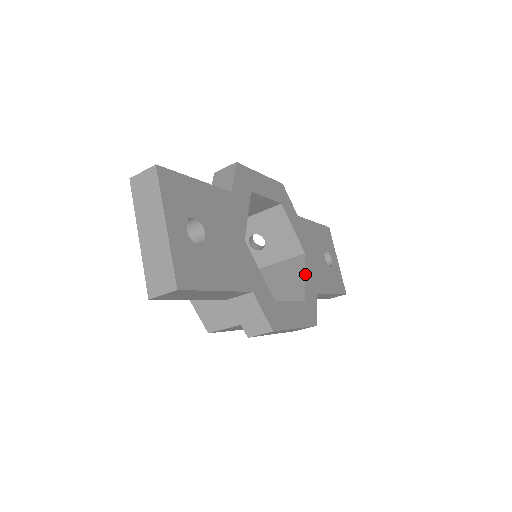
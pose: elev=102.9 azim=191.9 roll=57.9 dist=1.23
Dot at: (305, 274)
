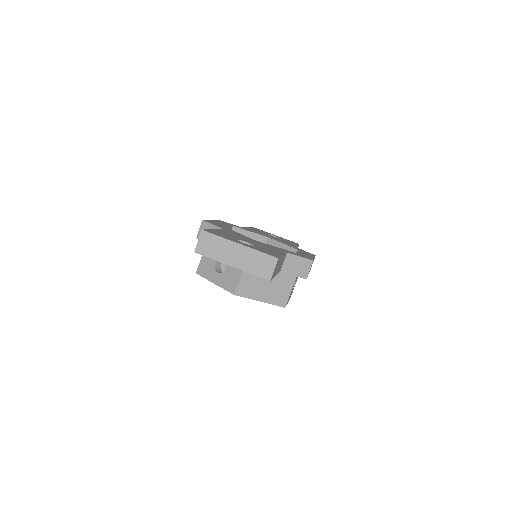
Dot at: (281, 243)
